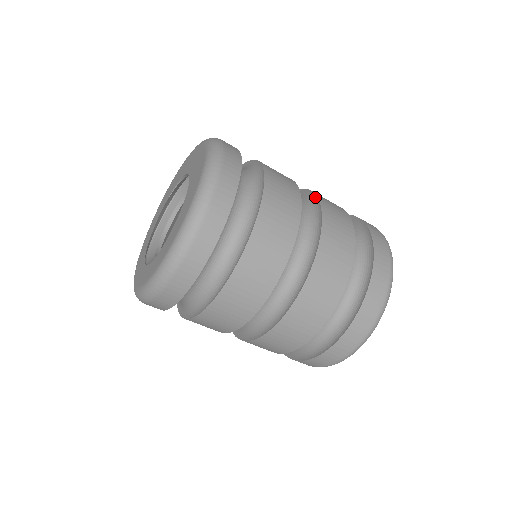
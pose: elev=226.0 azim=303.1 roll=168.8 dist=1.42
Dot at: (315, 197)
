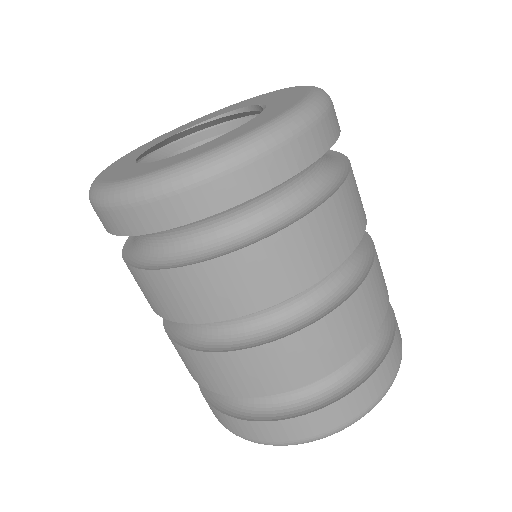
Dot at: occluded
